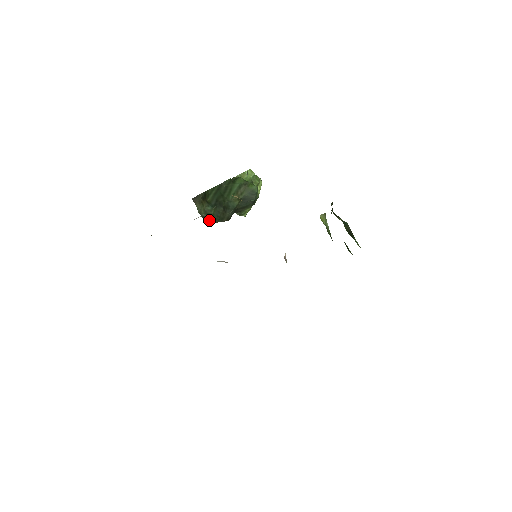
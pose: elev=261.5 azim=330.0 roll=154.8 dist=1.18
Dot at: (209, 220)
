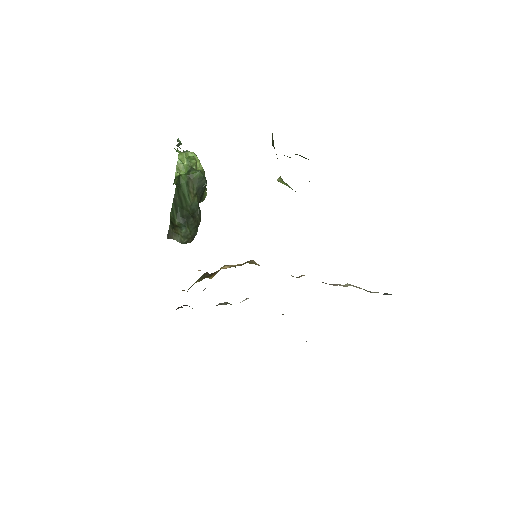
Dot at: (192, 239)
